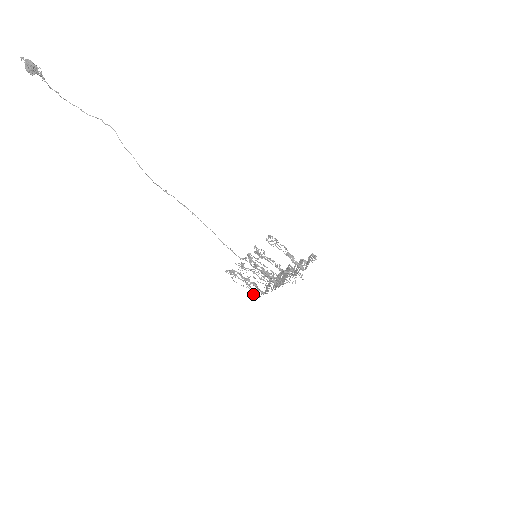
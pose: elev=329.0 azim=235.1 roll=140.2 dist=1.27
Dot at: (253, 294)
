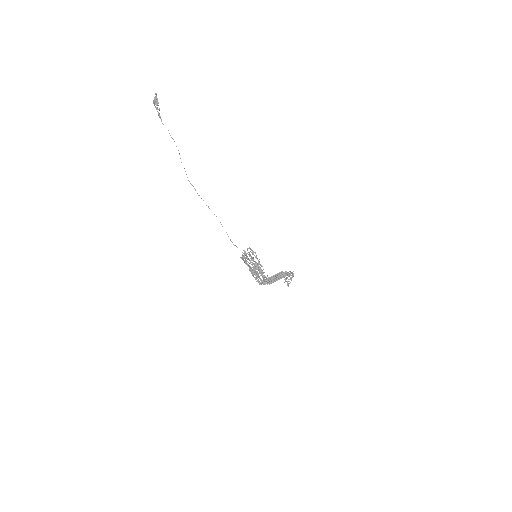
Dot at: occluded
